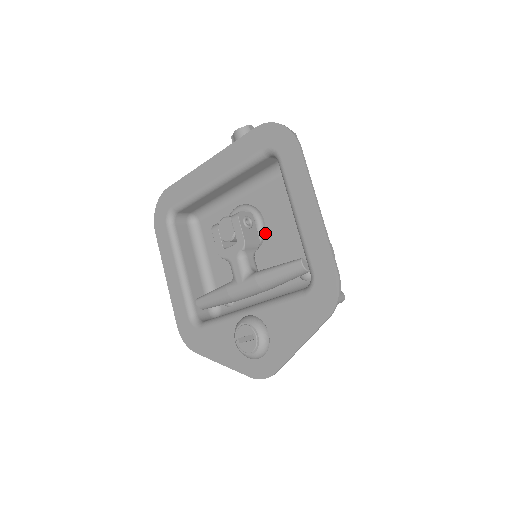
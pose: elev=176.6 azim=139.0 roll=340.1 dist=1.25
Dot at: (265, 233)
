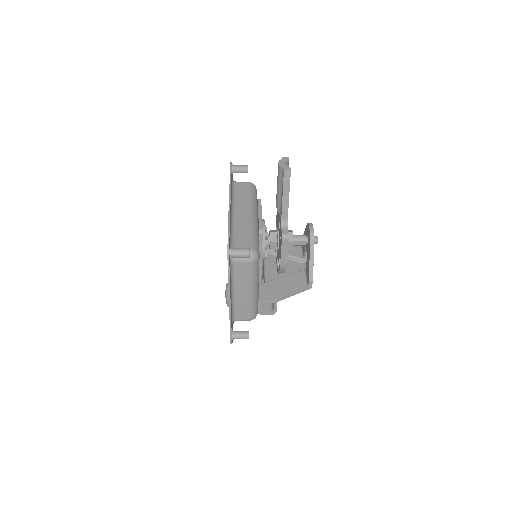
Dot at: occluded
